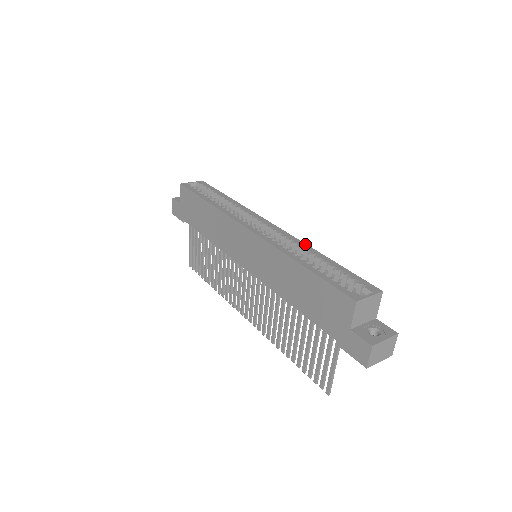
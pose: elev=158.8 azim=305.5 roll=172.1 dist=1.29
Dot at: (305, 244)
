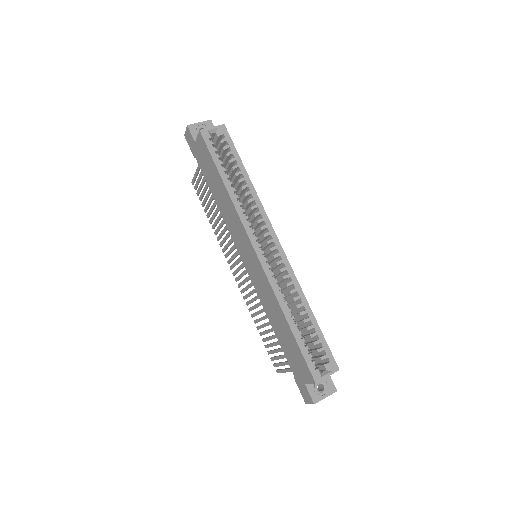
Dot at: (300, 287)
